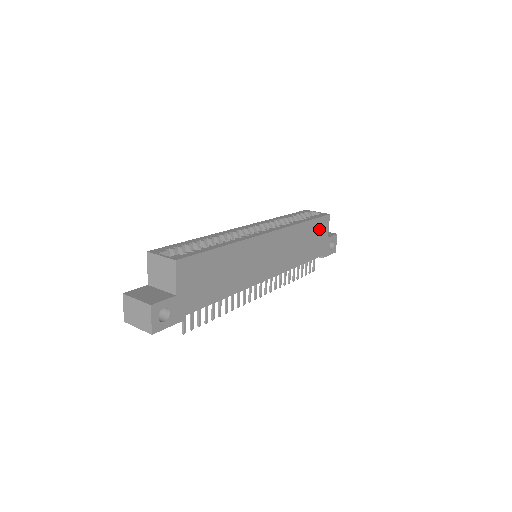
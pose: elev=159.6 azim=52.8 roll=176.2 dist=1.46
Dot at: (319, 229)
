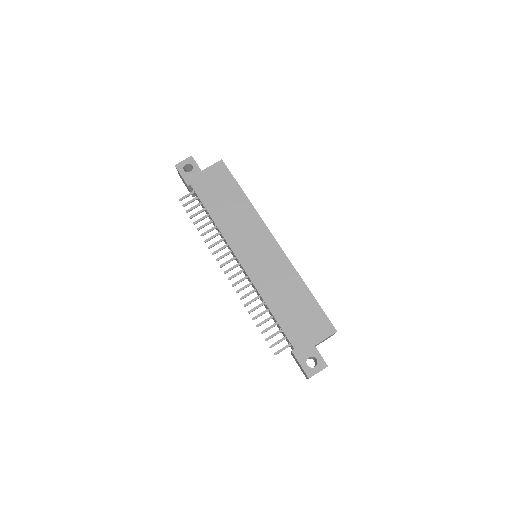
Dot at: (314, 320)
